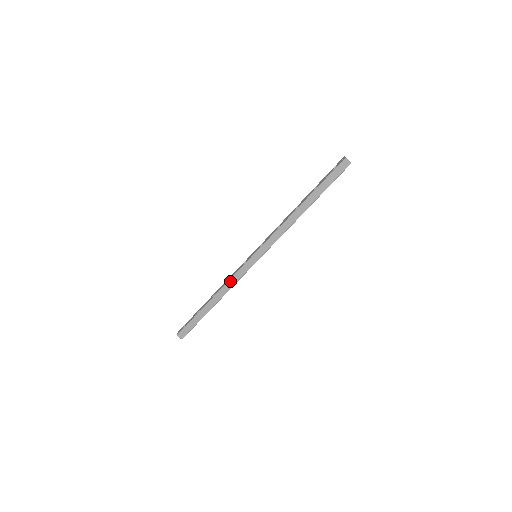
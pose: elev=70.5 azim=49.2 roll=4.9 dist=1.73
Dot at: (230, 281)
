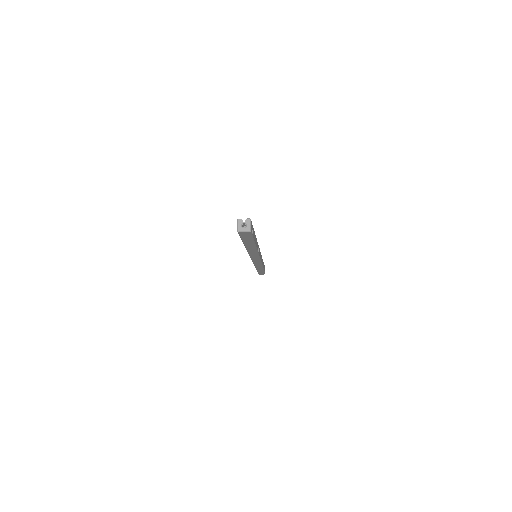
Dot at: (256, 265)
